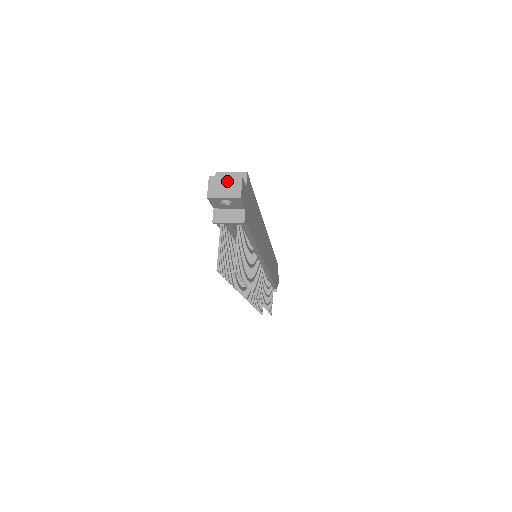
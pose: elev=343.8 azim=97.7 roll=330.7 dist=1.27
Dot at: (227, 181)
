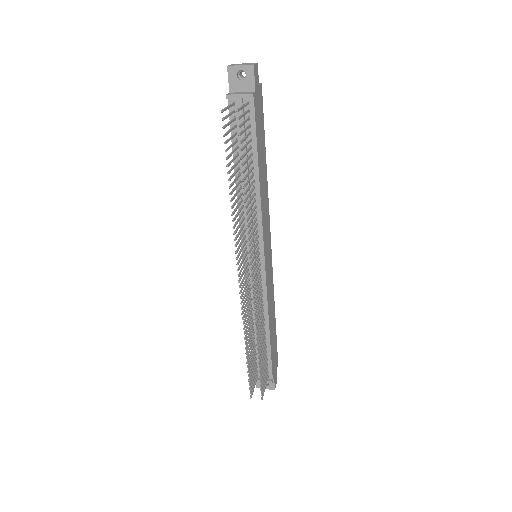
Dot at: occluded
